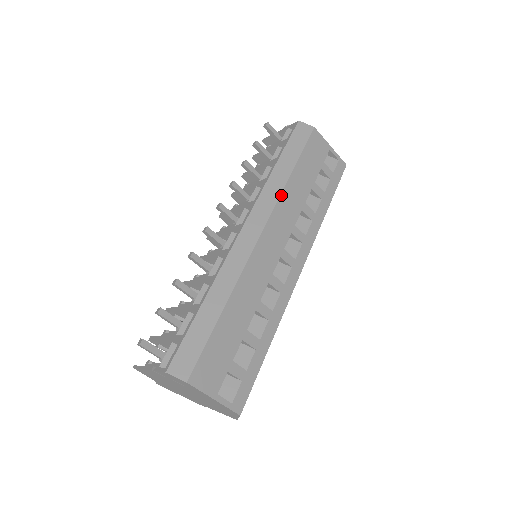
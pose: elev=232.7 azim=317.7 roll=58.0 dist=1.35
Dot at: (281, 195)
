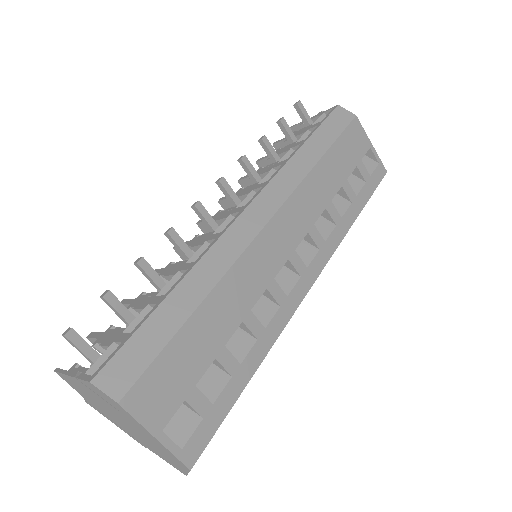
Dot at: (303, 181)
